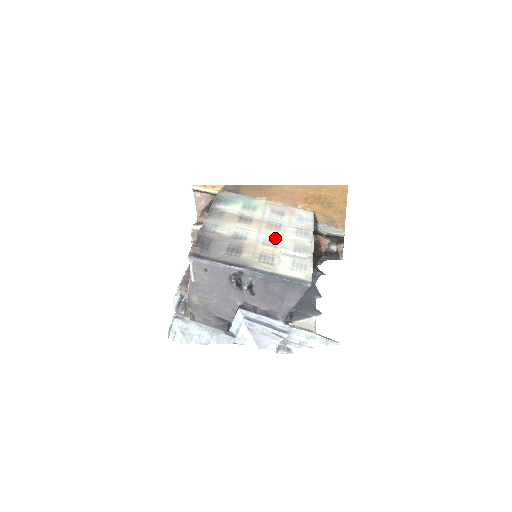
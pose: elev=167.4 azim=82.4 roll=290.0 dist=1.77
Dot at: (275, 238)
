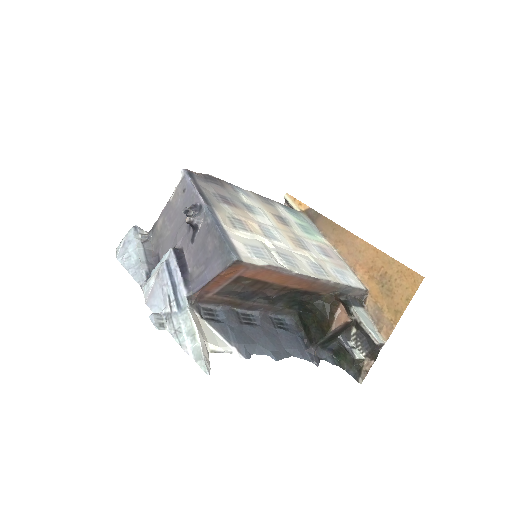
Dot at: (280, 239)
